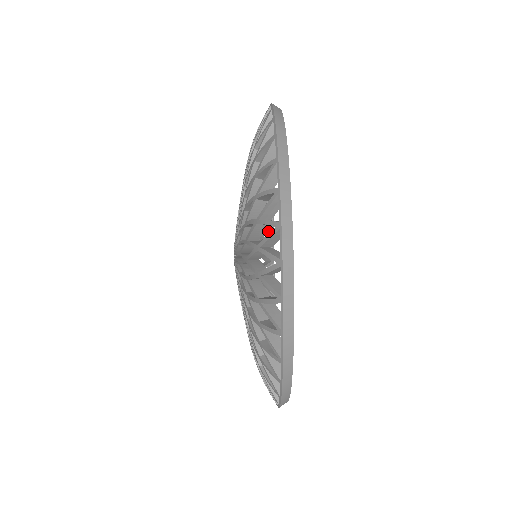
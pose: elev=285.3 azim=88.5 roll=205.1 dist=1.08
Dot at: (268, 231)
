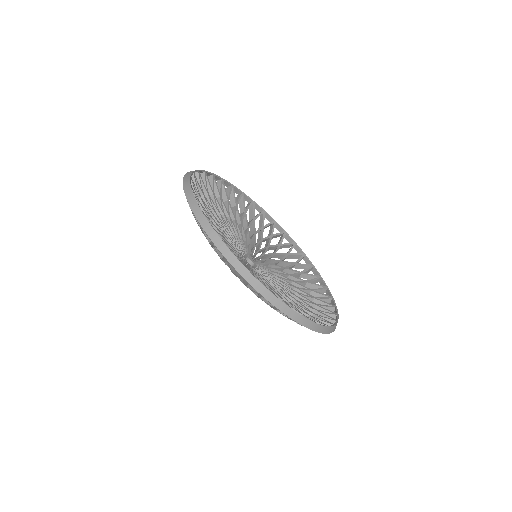
Dot at: occluded
